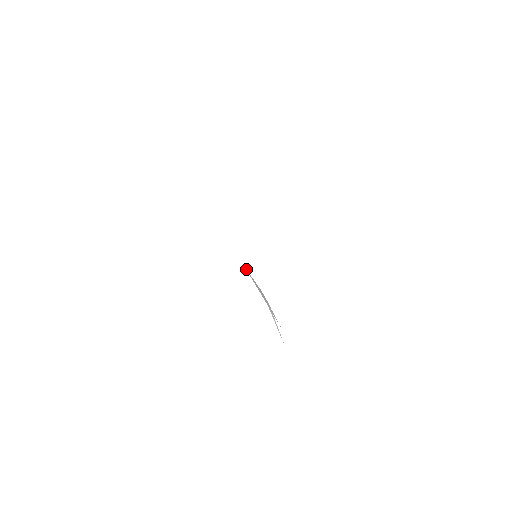
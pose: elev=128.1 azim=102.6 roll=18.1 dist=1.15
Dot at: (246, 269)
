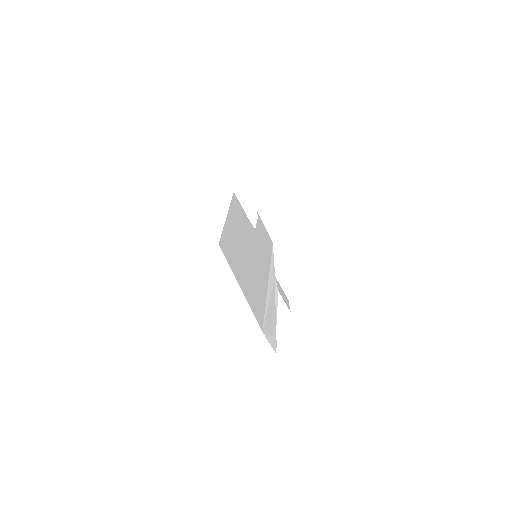
Dot at: occluded
